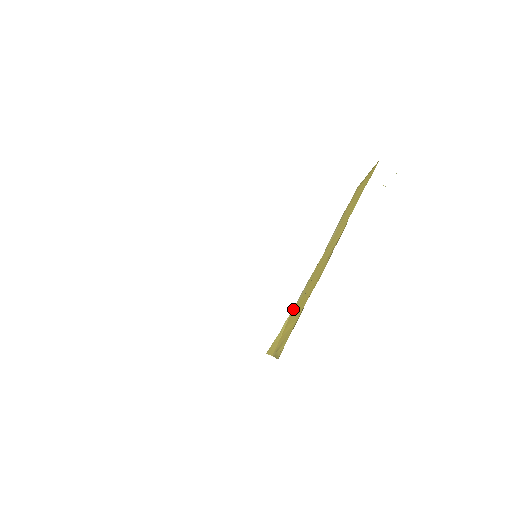
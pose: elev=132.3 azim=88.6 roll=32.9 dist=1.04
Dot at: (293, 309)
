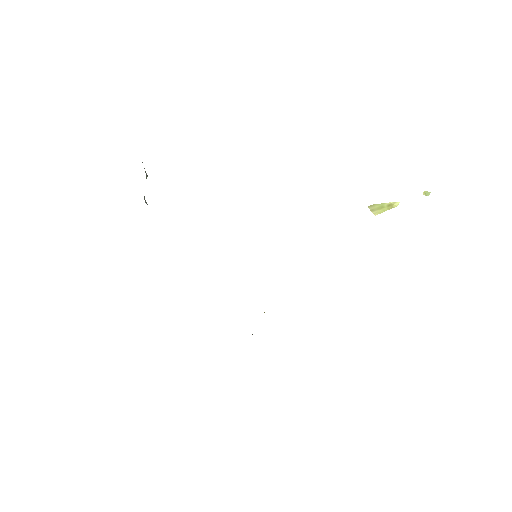
Dot at: occluded
